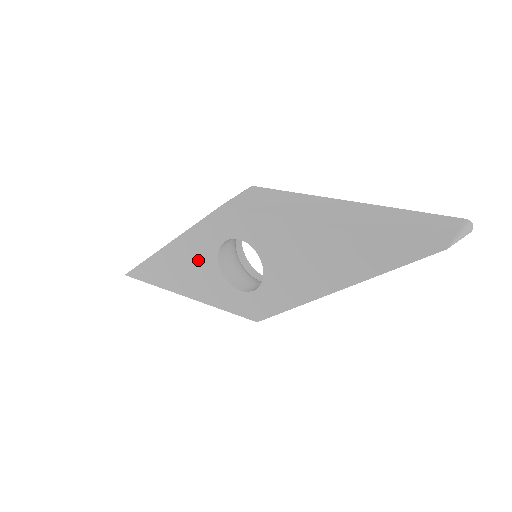
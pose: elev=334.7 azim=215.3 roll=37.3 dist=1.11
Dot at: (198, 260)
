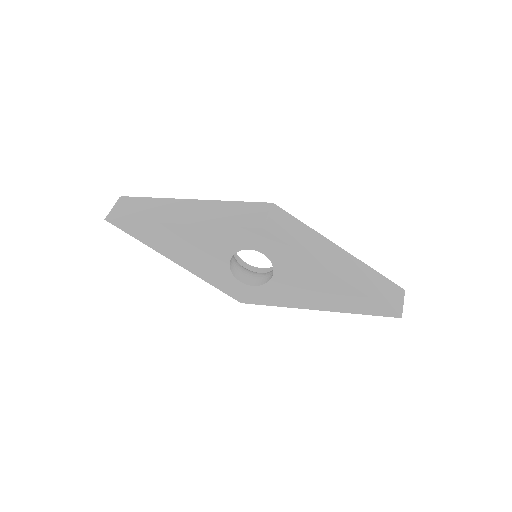
Dot at: (211, 248)
